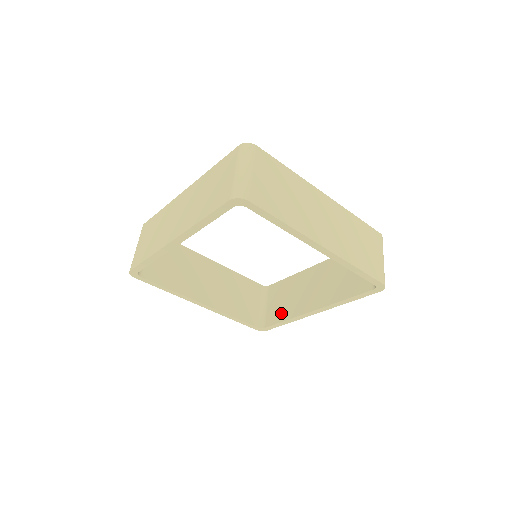
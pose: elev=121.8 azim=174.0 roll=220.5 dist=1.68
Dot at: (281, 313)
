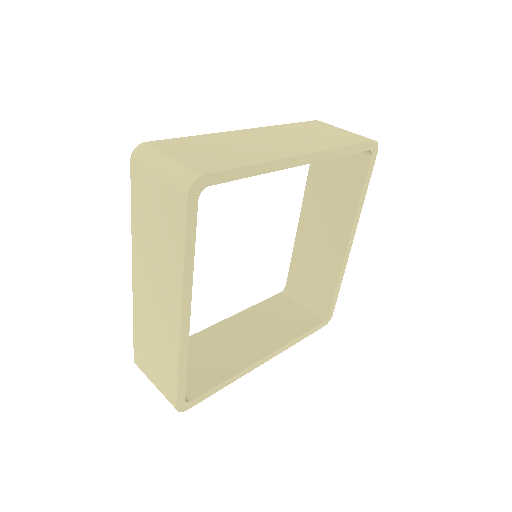
Dot at: (325, 285)
